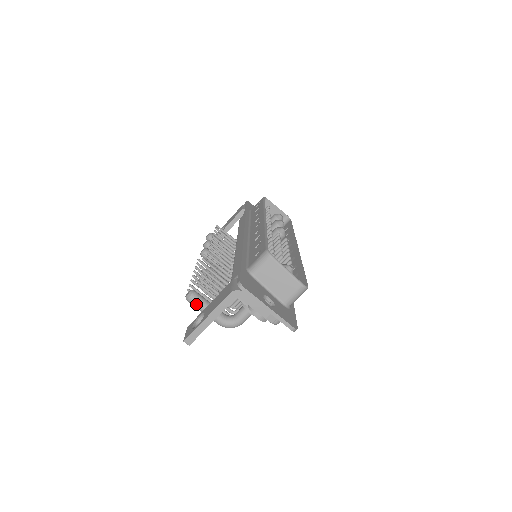
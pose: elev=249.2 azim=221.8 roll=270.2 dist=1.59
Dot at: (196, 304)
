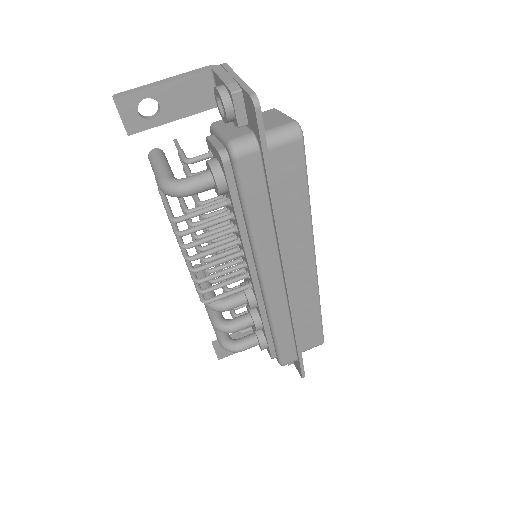
Dot at: (155, 155)
